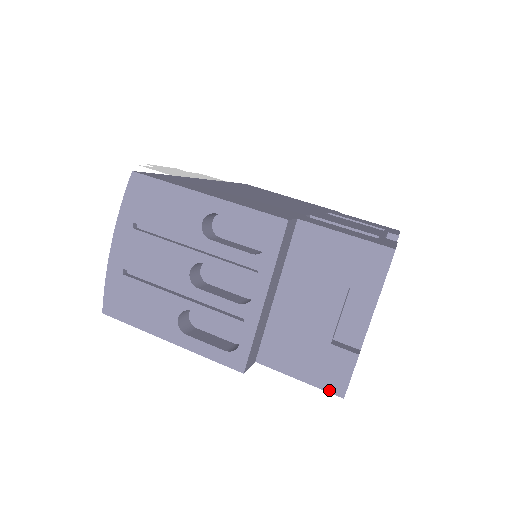
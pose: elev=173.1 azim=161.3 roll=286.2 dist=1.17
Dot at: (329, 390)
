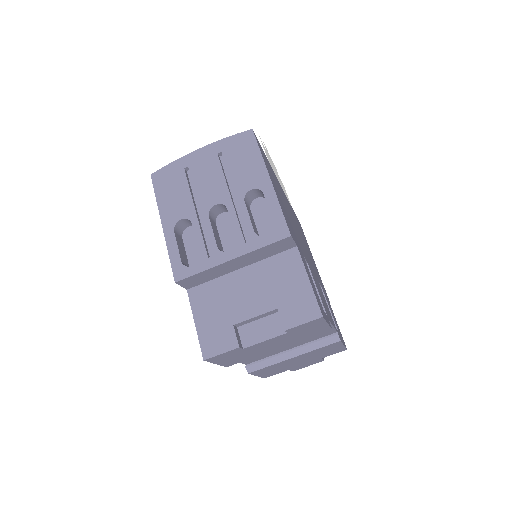
Dot at: (202, 347)
